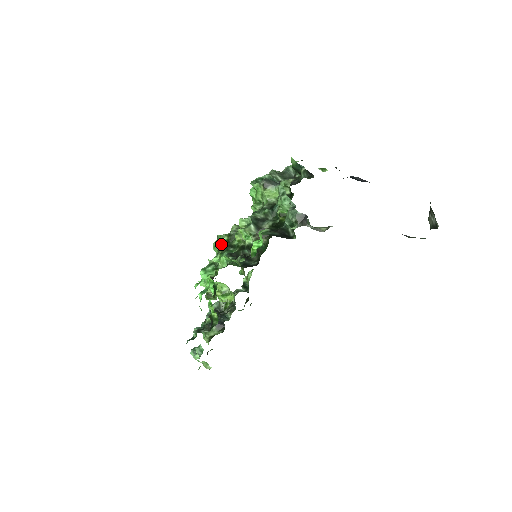
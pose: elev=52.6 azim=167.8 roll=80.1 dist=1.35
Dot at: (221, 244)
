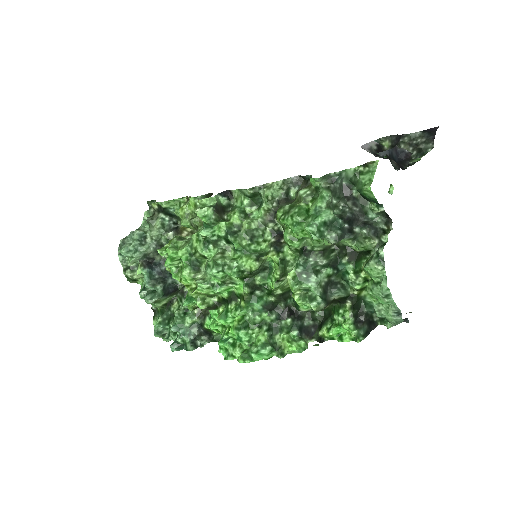
Dot at: (244, 291)
